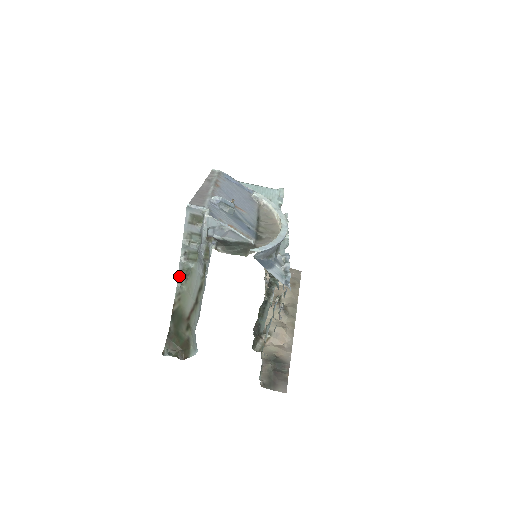
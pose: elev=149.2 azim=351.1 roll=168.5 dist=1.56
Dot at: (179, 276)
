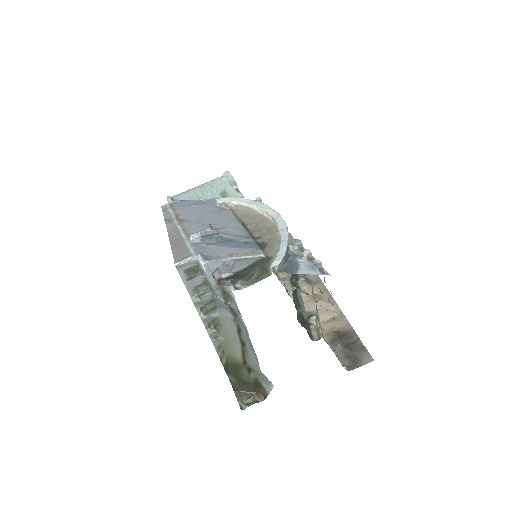
Dot at: (209, 332)
